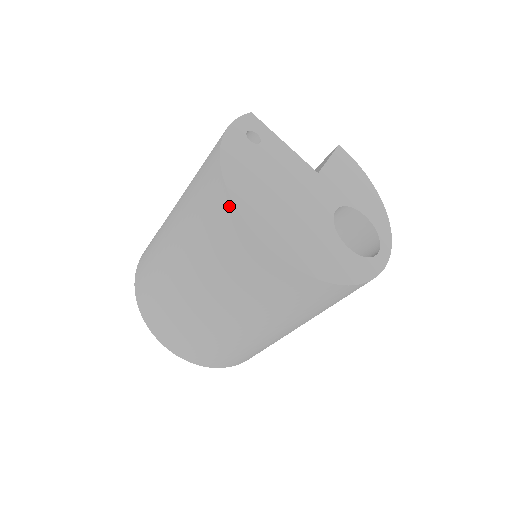
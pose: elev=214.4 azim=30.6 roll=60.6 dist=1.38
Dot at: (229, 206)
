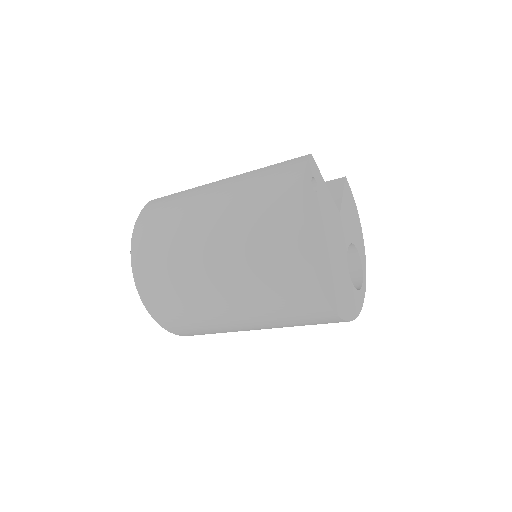
Dot at: (307, 264)
